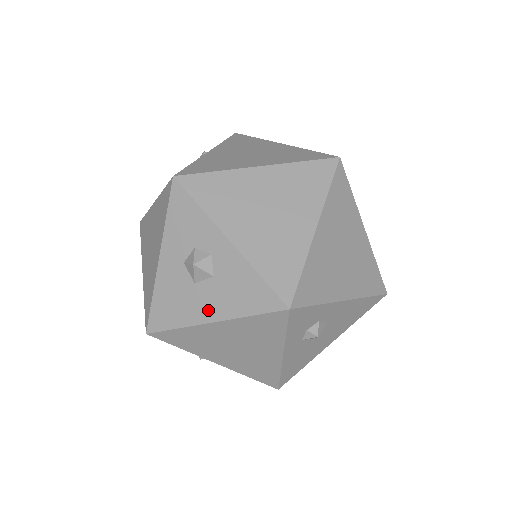
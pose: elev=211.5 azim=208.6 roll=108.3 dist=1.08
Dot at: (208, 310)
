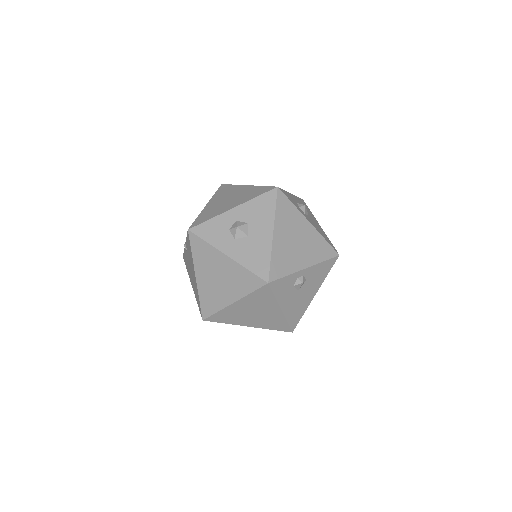
Dot at: (265, 233)
